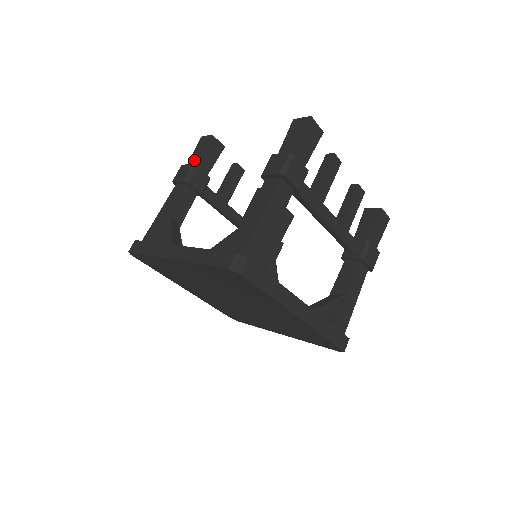
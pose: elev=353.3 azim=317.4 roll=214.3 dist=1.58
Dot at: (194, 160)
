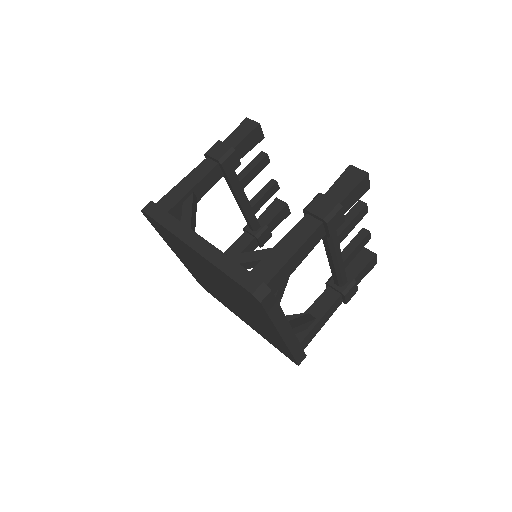
Dot at: (233, 141)
